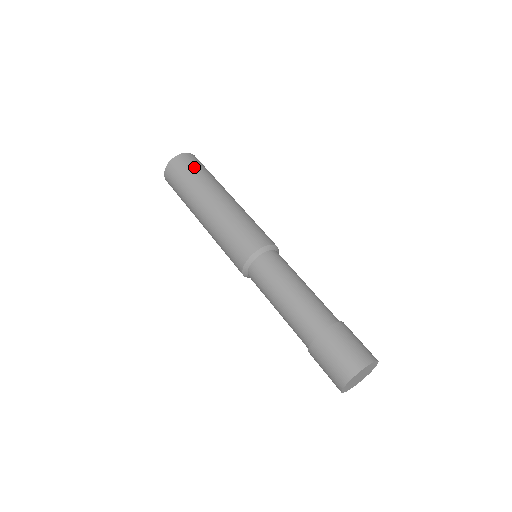
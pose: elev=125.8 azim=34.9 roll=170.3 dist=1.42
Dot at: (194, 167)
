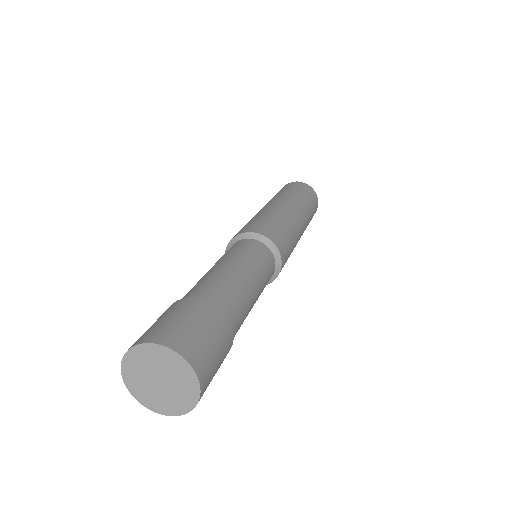
Dot at: (283, 189)
